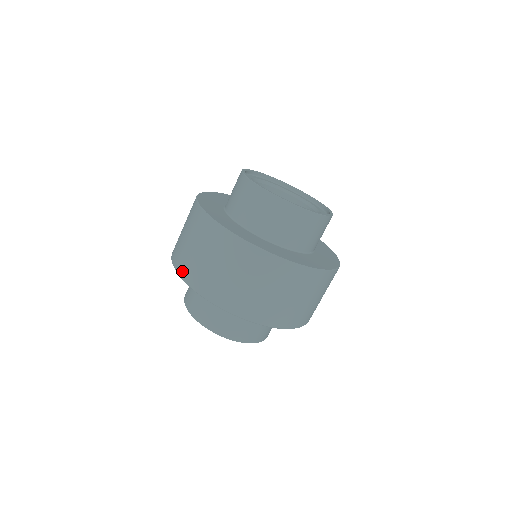
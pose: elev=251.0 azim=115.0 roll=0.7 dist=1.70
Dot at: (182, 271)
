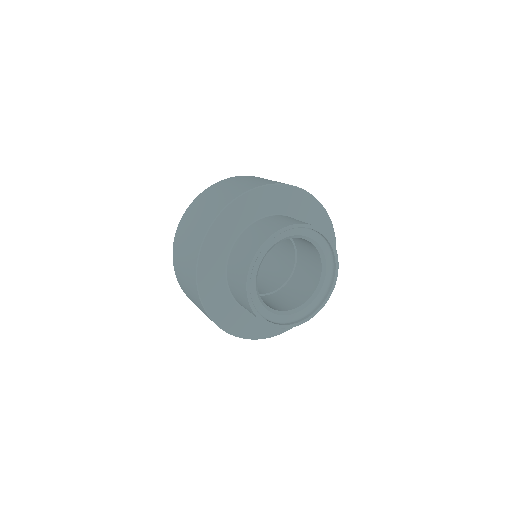
Dot at: (175, 243)
